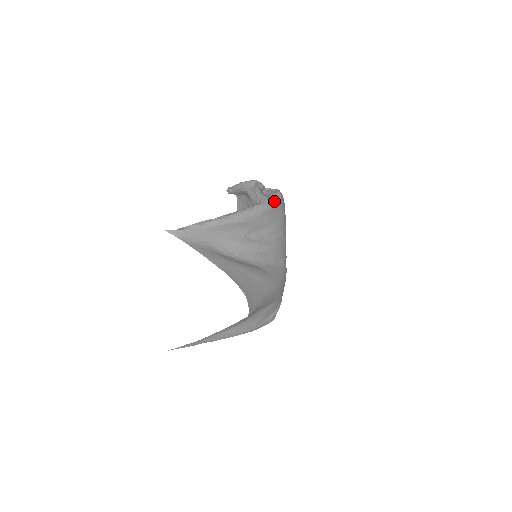
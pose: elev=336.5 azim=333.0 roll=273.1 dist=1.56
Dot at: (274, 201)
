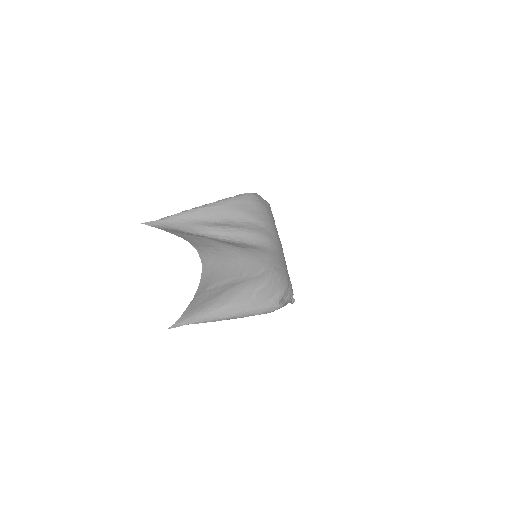
Dot at: (243, 196)
